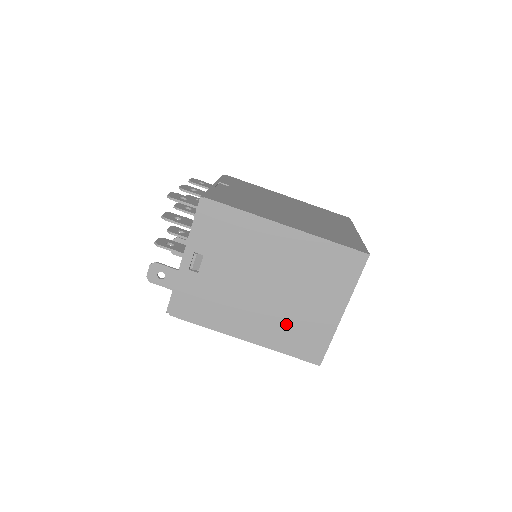
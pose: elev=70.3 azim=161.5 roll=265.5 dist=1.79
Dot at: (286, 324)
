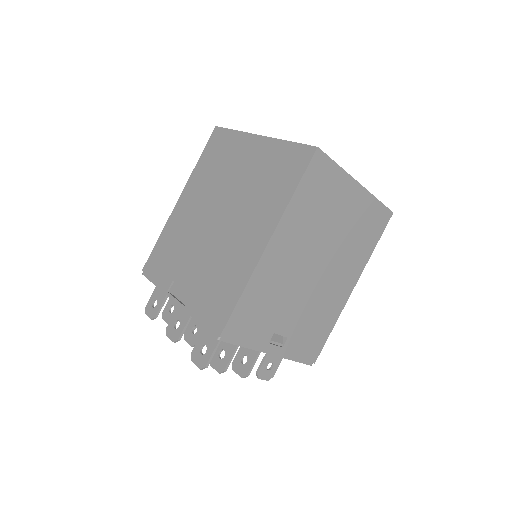
Dot at: (352, 246)
